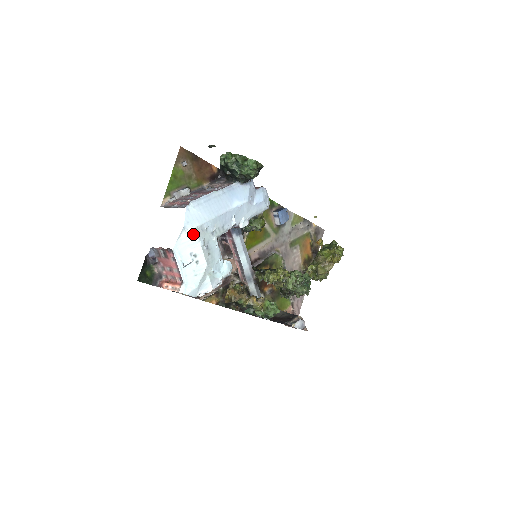
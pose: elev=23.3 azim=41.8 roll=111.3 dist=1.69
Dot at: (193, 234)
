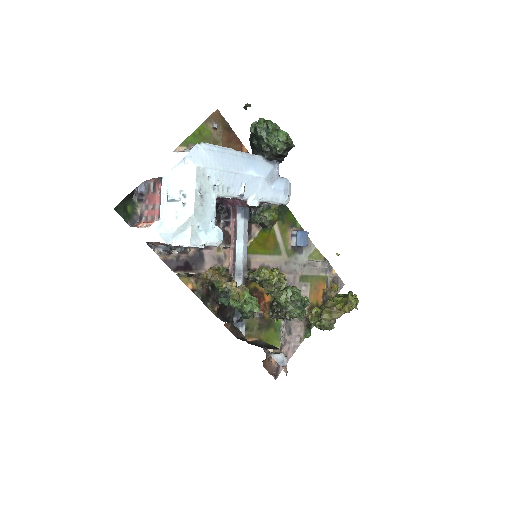
Dot at: (191, 172)
